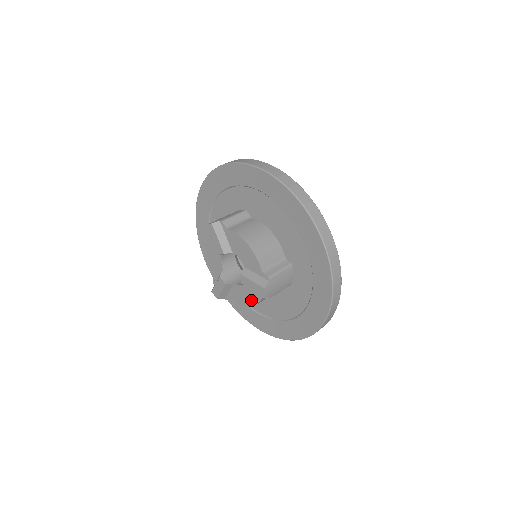
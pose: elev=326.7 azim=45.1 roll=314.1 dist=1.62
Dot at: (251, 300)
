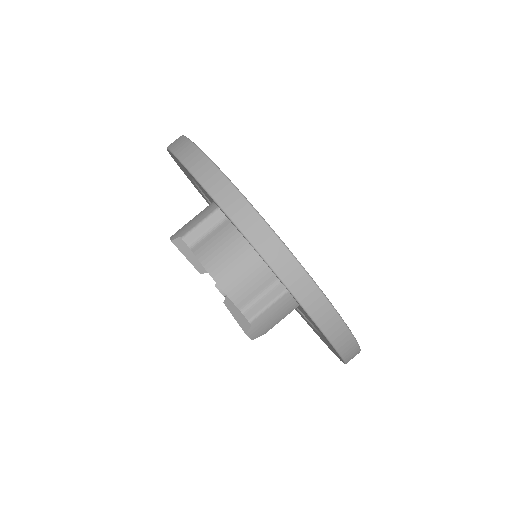
Dot at: occluded
